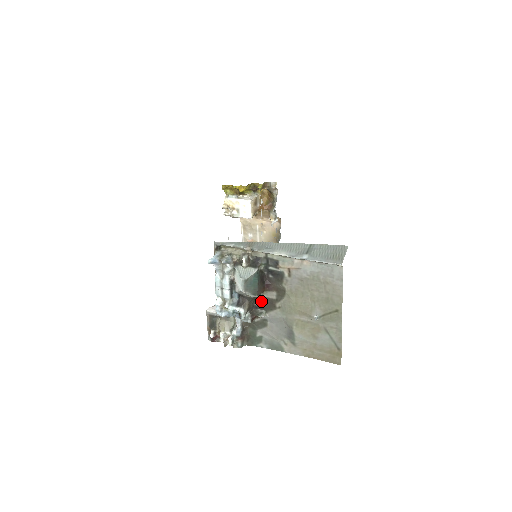
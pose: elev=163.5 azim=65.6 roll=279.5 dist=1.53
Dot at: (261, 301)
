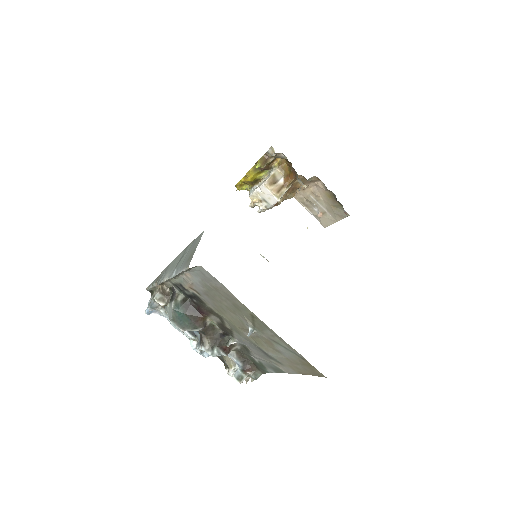
Dot at: (219, 327)
